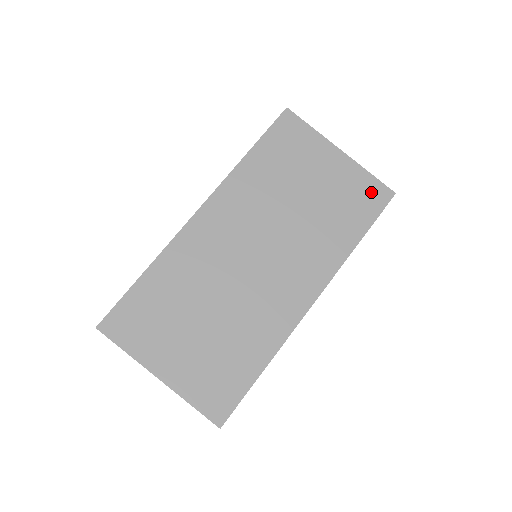
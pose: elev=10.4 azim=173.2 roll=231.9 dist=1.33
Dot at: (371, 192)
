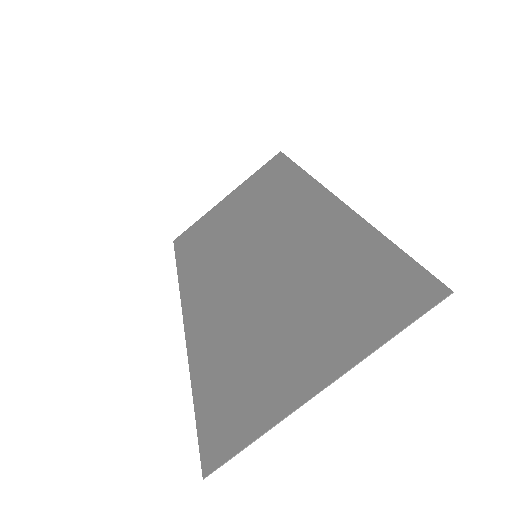
Dot at: (268, 169)
